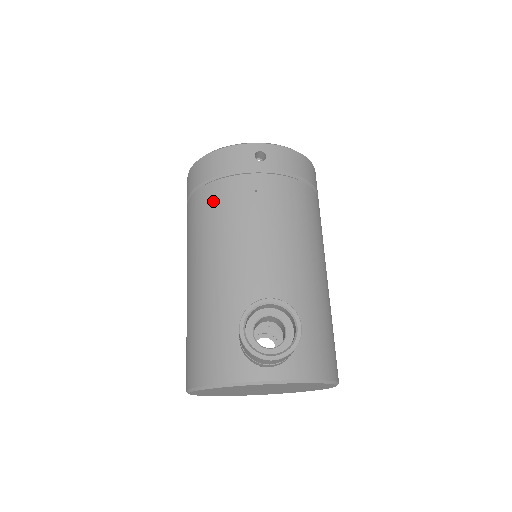
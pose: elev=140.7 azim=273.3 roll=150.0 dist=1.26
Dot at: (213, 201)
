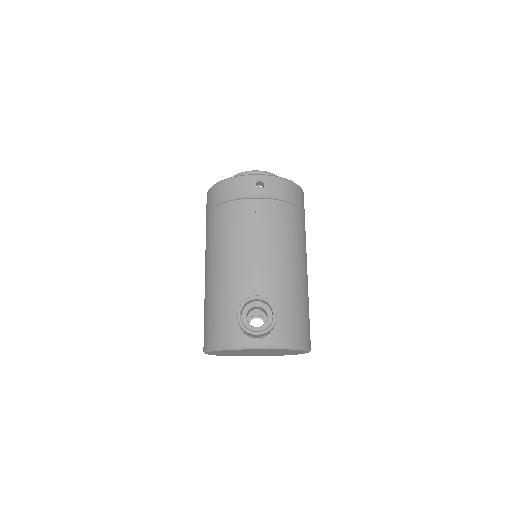
Dot at: (225, 218)
